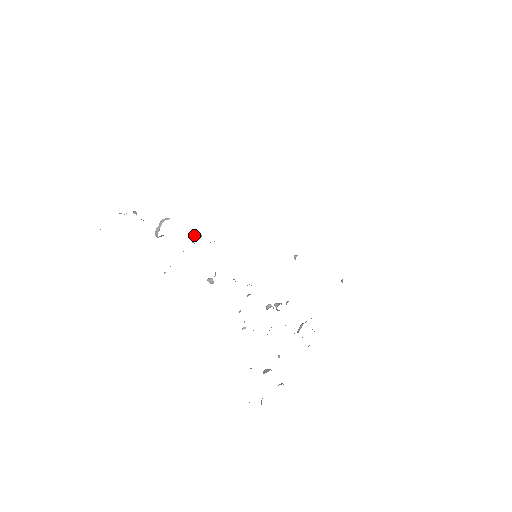
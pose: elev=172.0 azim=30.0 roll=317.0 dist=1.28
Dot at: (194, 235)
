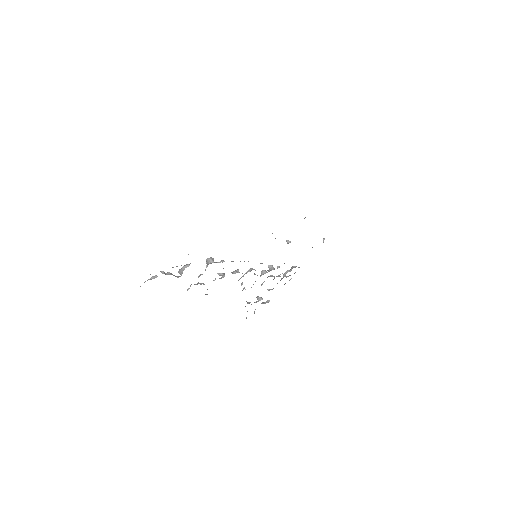
Dot at: (208, 262)
